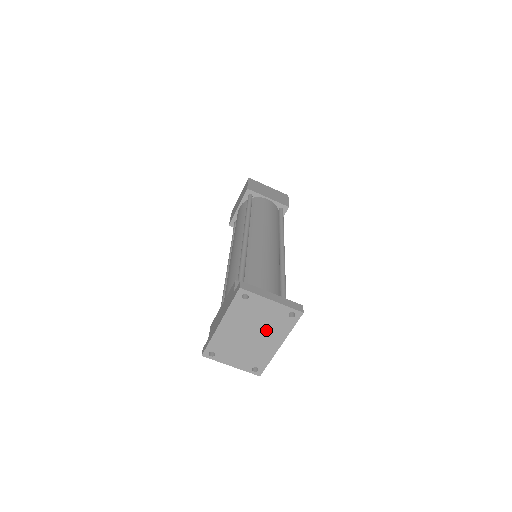
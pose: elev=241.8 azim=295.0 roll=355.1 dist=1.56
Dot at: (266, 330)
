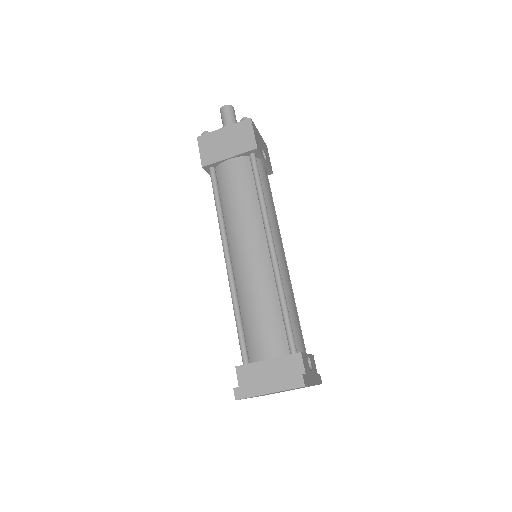
Dot at: occluded
